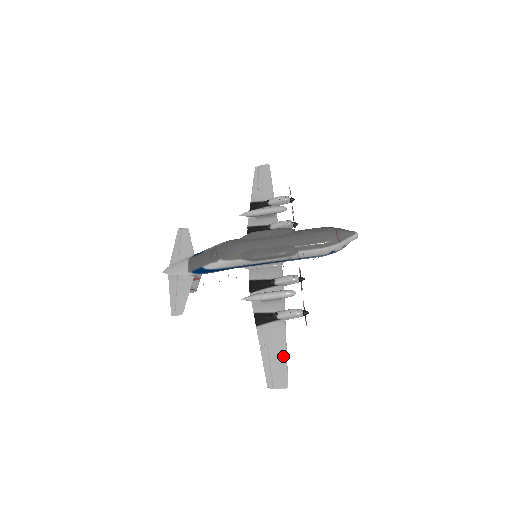
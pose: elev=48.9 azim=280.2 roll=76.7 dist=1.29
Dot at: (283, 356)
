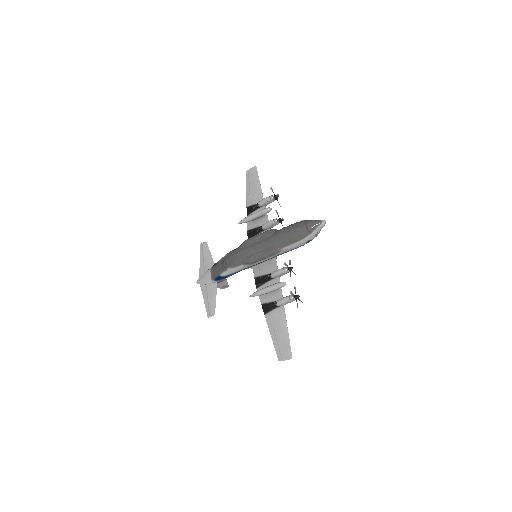
Dot at: (285, 335)
